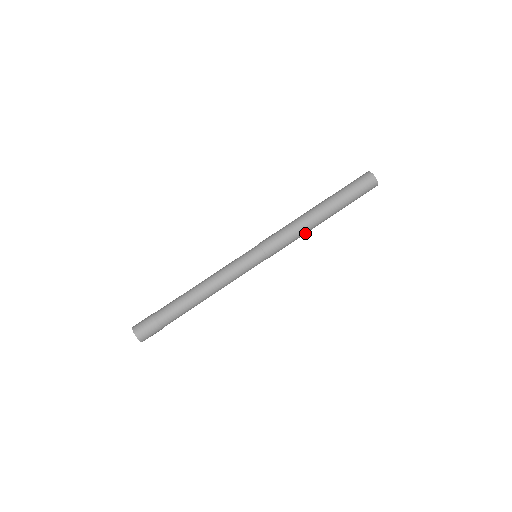
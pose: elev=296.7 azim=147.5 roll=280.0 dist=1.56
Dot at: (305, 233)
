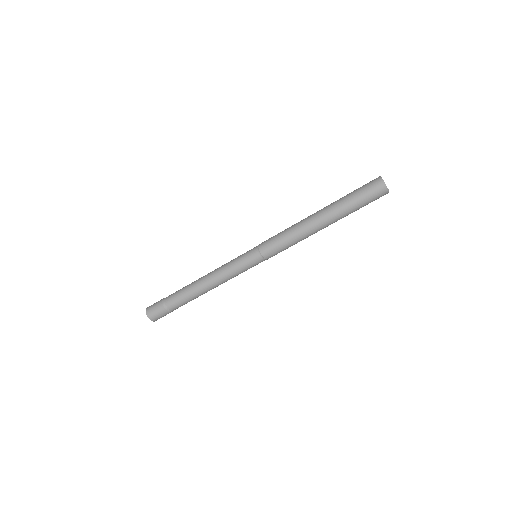
Dot at: occluded
